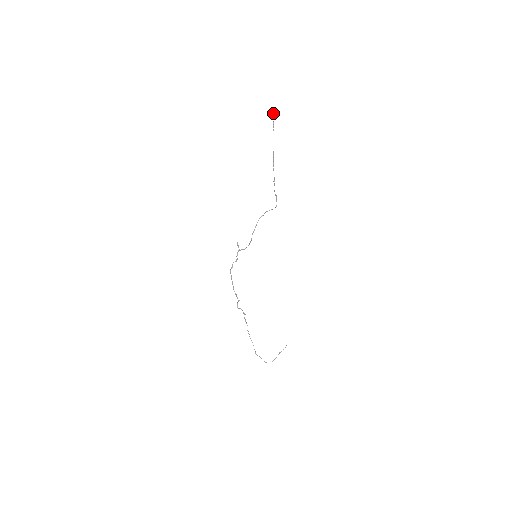
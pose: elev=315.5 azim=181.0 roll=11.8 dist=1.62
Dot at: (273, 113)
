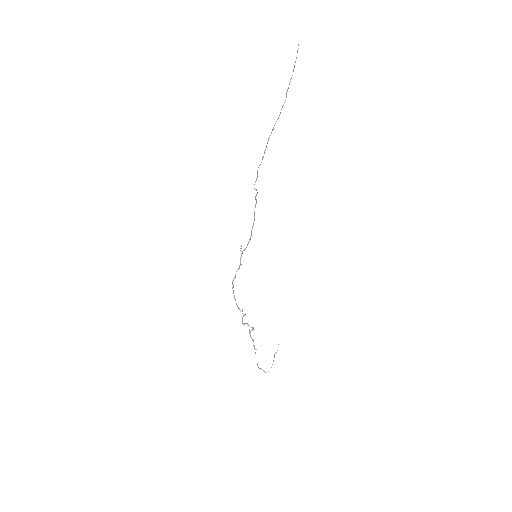
Dot at: occluded
